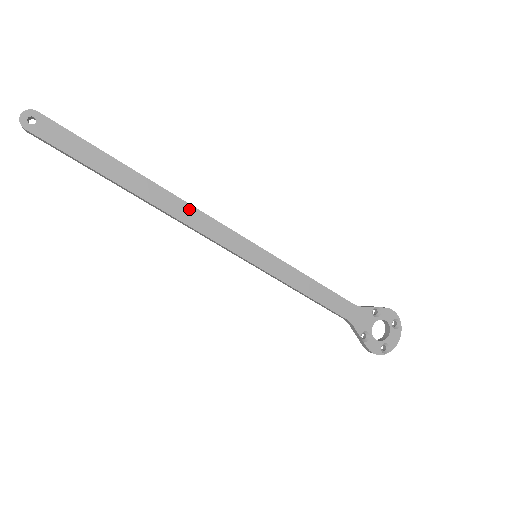
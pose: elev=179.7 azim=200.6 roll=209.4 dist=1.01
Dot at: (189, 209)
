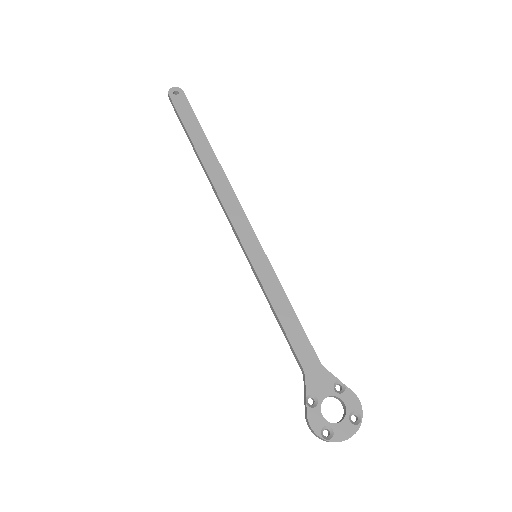
Dot at: (229, 190)
